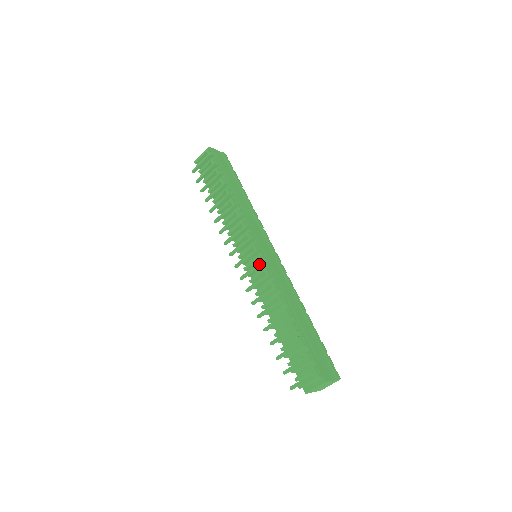
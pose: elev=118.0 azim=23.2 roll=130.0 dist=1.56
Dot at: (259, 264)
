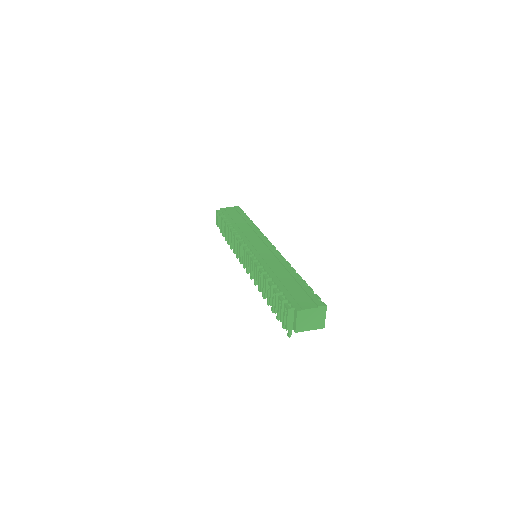
Dot at: (248, 258)
